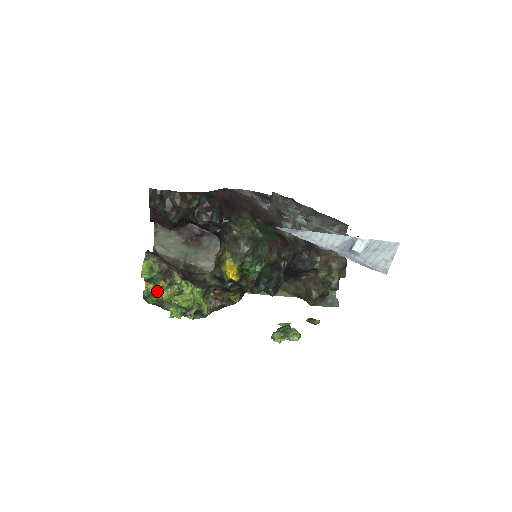
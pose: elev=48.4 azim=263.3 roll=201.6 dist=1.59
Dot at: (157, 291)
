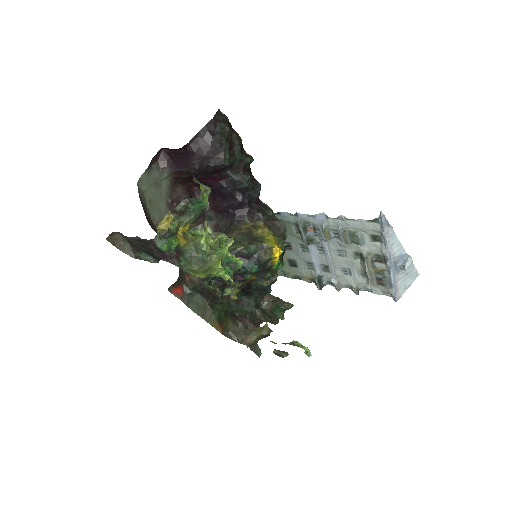
Dot at: occluded
